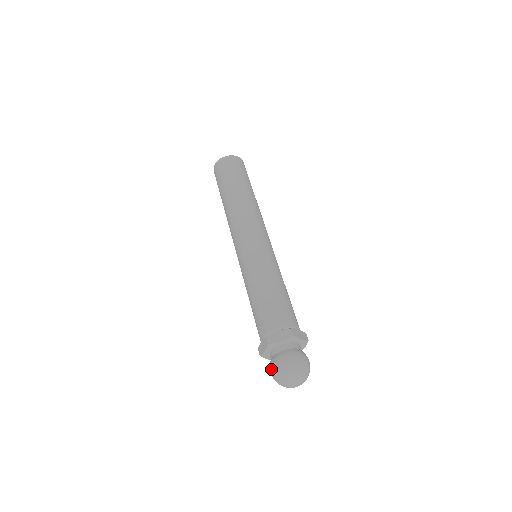
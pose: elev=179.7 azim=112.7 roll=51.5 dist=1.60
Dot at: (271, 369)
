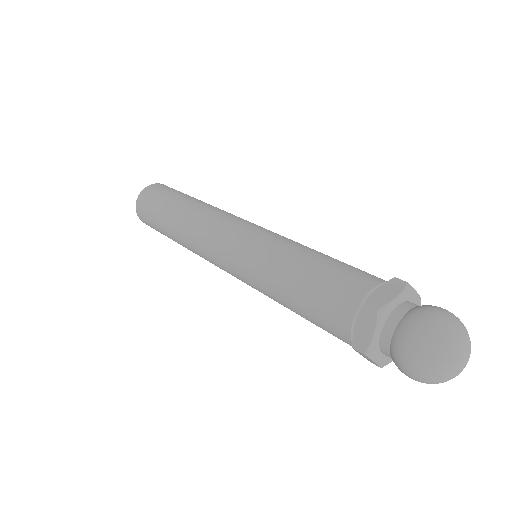
Dot at: (407, 351)
